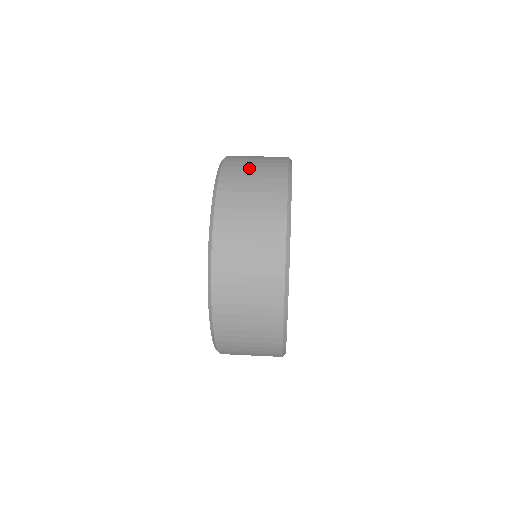
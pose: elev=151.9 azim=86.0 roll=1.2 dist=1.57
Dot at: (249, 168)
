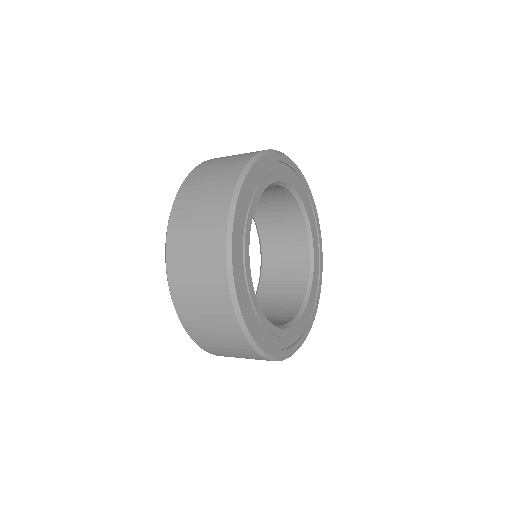
Dot at: (210, 172)
